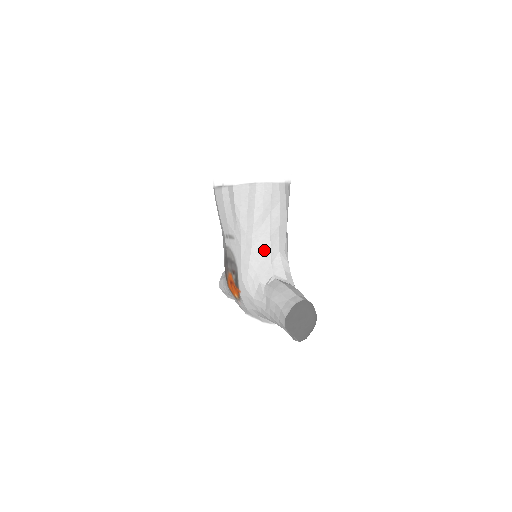
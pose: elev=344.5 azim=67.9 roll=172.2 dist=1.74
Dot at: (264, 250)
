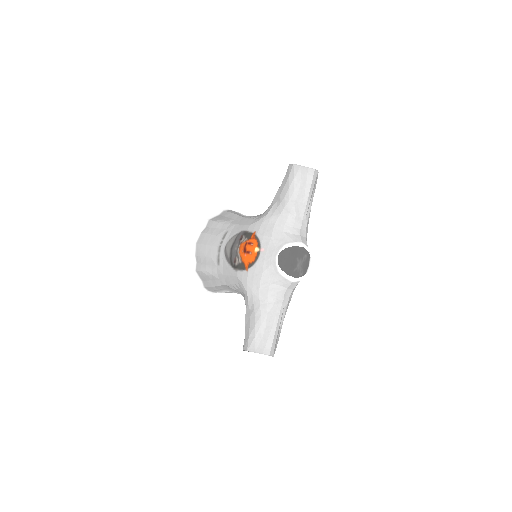
Dot at: occluded
